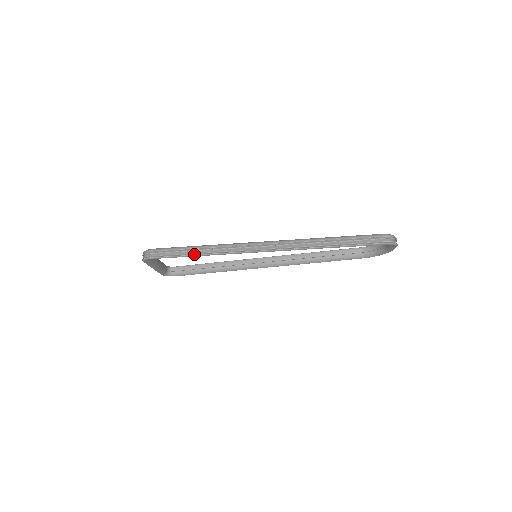
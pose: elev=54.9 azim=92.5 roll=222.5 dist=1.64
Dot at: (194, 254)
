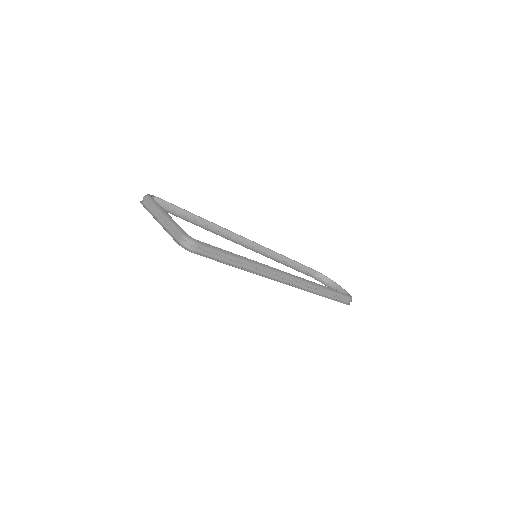
Dot at: (233, 264)
